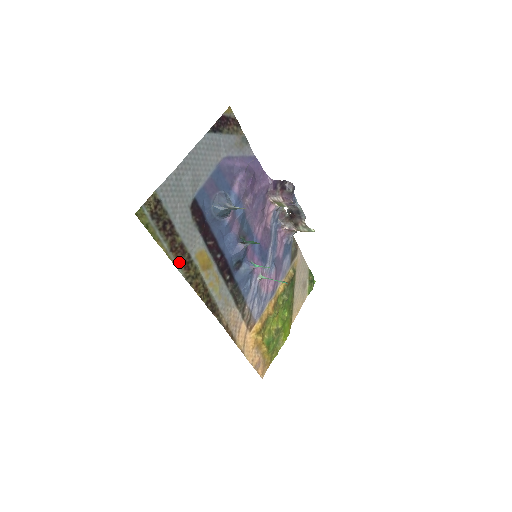
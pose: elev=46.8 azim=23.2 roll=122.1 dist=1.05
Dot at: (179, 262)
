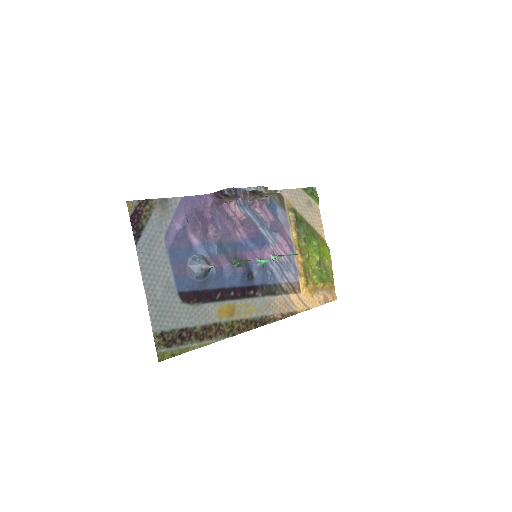
Dot at: (213, 337)
